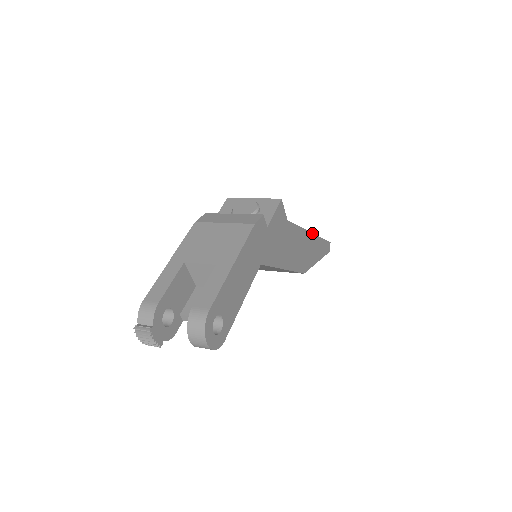
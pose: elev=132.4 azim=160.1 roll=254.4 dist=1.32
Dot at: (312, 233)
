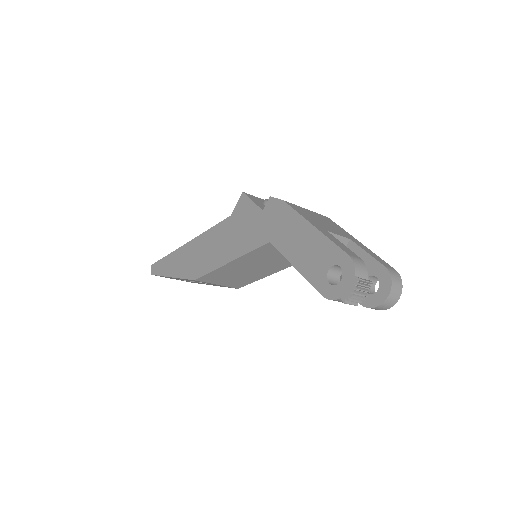
Dot at: occluded
